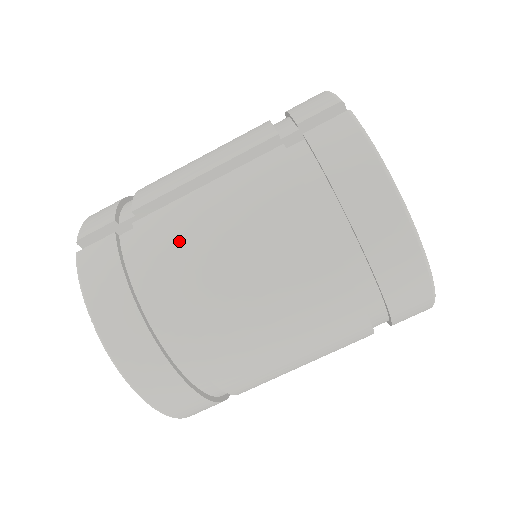
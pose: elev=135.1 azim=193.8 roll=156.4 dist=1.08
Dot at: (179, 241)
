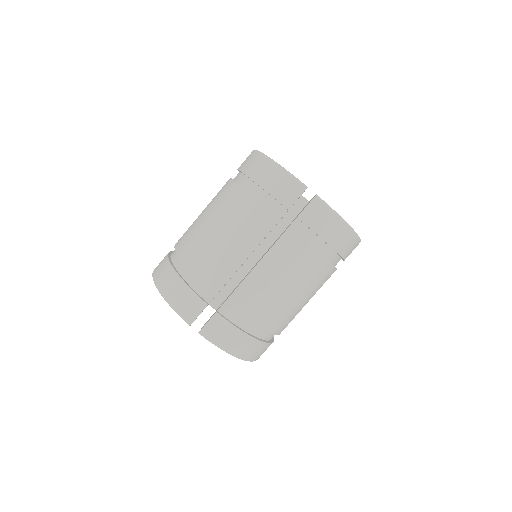
Dot at: (260, 301)
